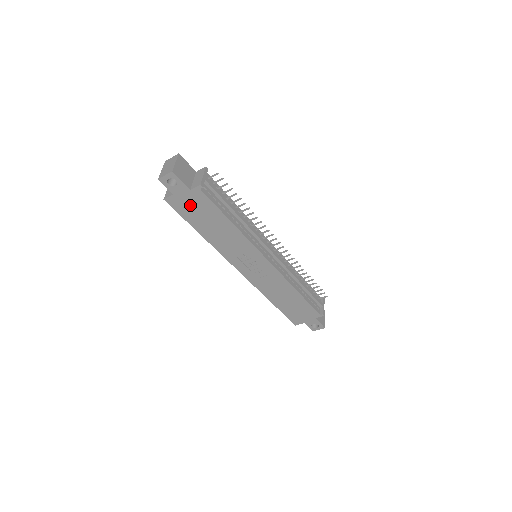
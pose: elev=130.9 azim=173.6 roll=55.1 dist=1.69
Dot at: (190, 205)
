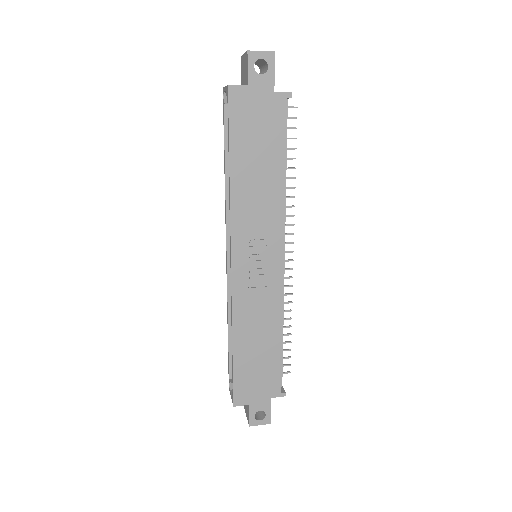
Dot at: (255, 114)
